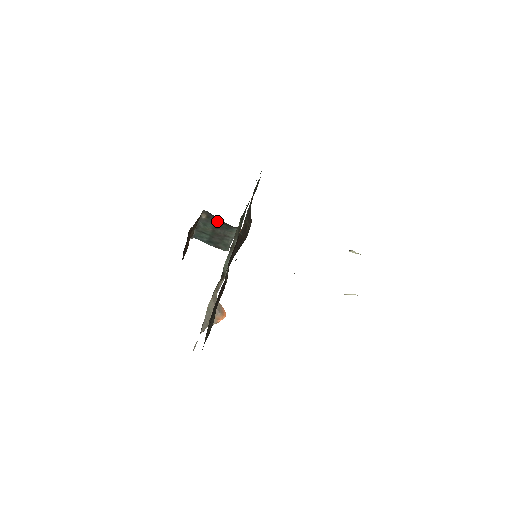
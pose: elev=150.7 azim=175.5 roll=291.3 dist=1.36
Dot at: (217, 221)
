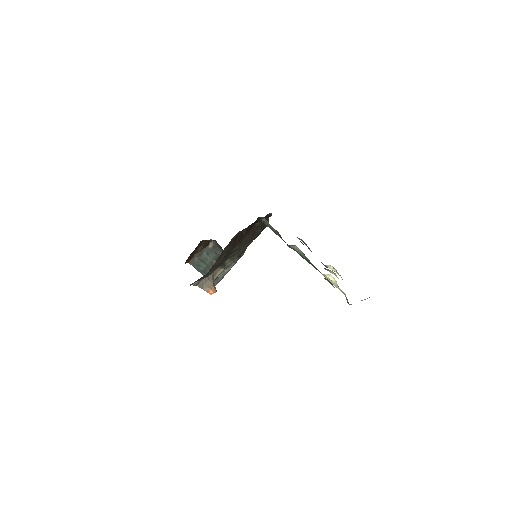
Dot at: (220, 252)
